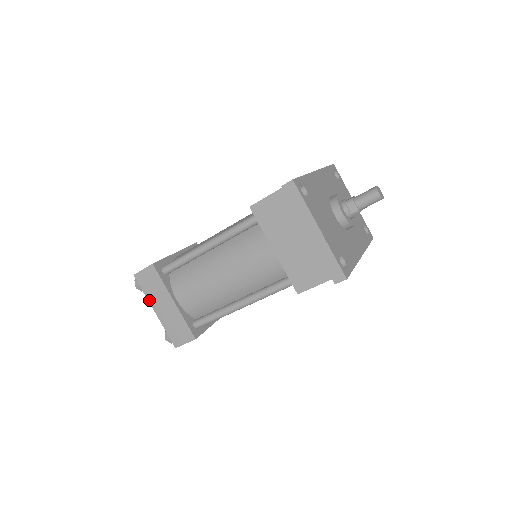
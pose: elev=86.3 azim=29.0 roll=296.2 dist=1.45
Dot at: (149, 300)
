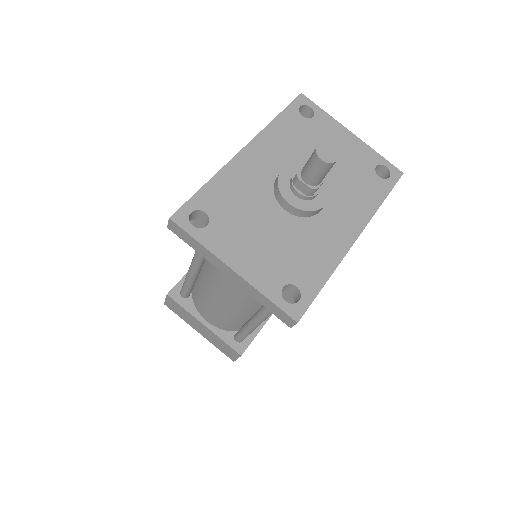
Dot at: occluded
